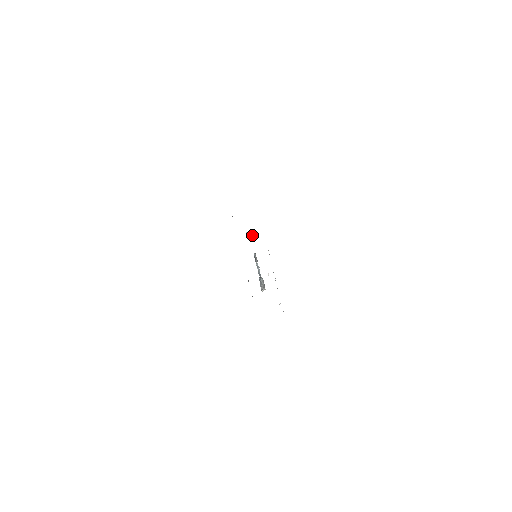
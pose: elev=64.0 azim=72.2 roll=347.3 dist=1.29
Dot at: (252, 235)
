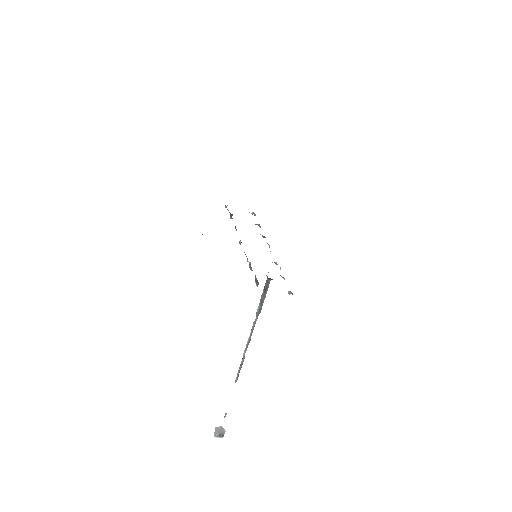
Dot at: (222, 432)
